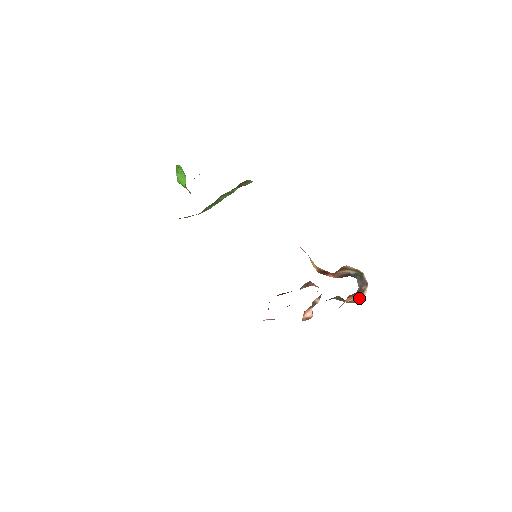
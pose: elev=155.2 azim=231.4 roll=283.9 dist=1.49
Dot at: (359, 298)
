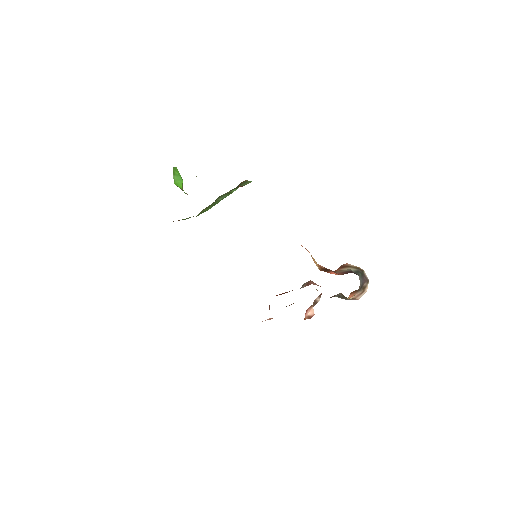
Dot at: (360, 295)
